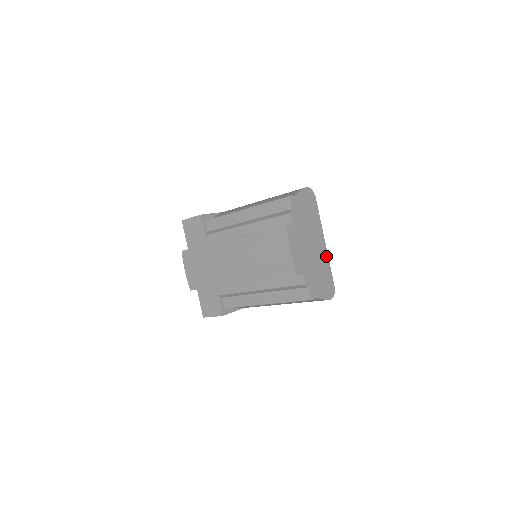
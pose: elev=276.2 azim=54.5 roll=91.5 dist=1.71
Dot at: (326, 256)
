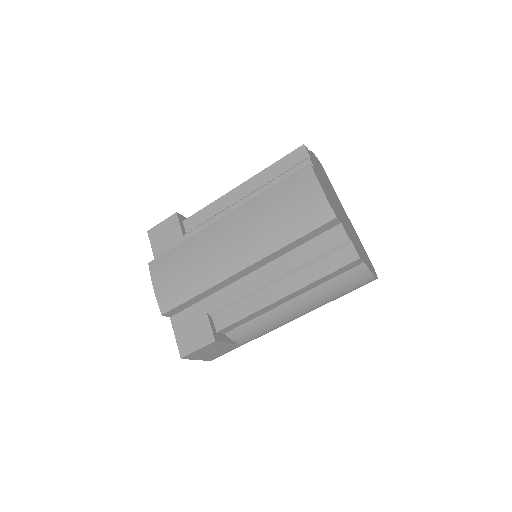
Dot at: (354, 231)
